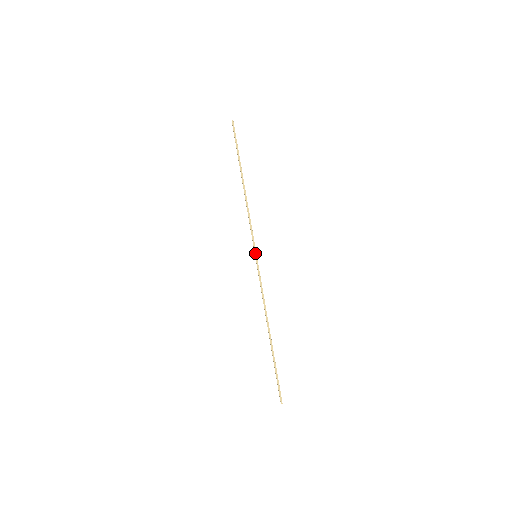
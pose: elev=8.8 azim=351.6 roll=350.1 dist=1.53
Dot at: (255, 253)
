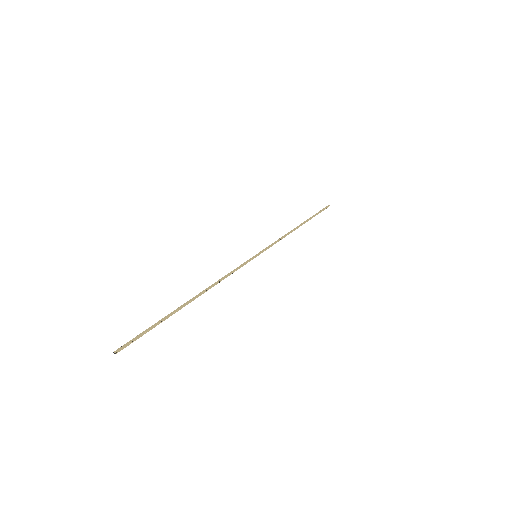
Dot at: (257, 254)
